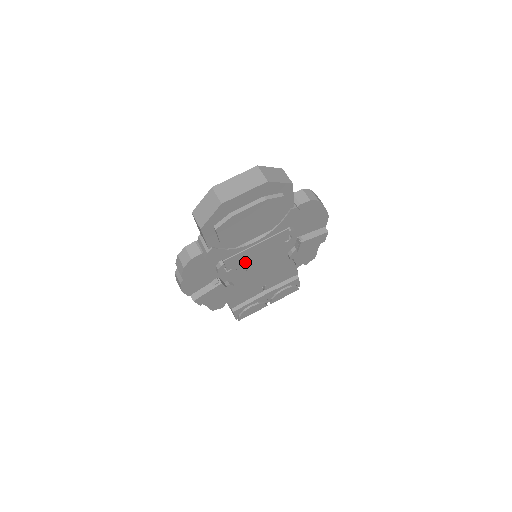
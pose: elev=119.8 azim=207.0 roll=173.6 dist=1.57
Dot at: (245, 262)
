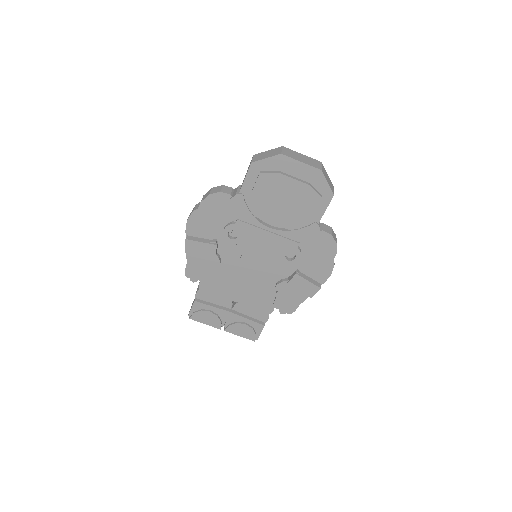
Dot at: (248, 244)
